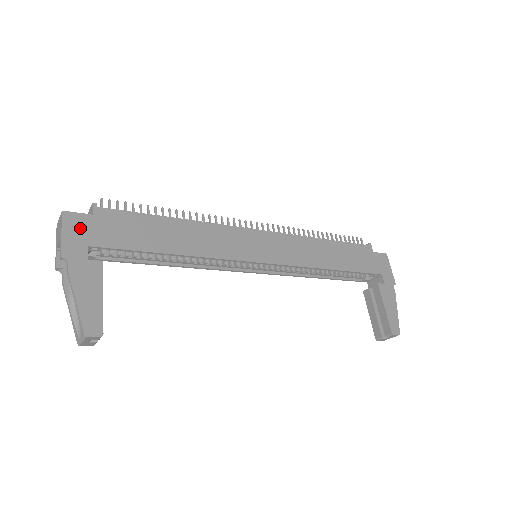
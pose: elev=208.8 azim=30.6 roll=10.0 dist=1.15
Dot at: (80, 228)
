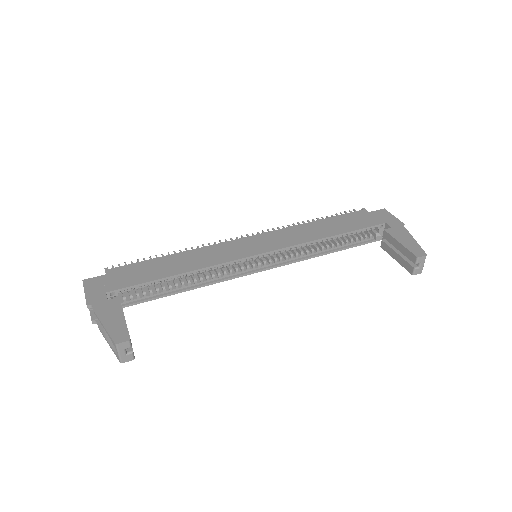
Dot at: (98, 285)
